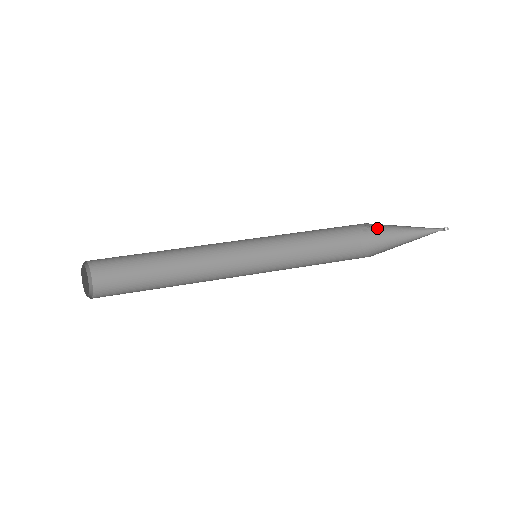
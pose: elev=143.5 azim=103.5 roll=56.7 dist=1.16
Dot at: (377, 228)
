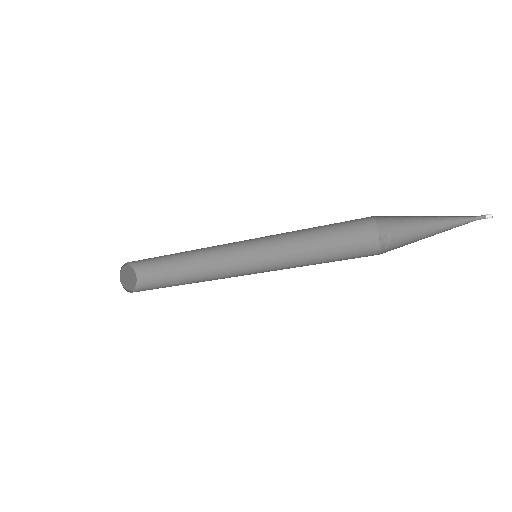
Dot at: (398, 242)
